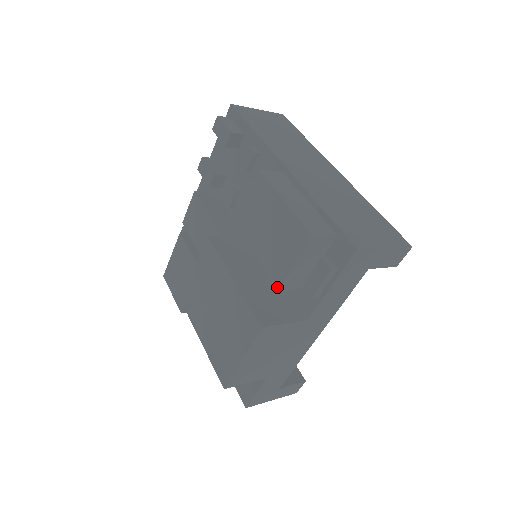
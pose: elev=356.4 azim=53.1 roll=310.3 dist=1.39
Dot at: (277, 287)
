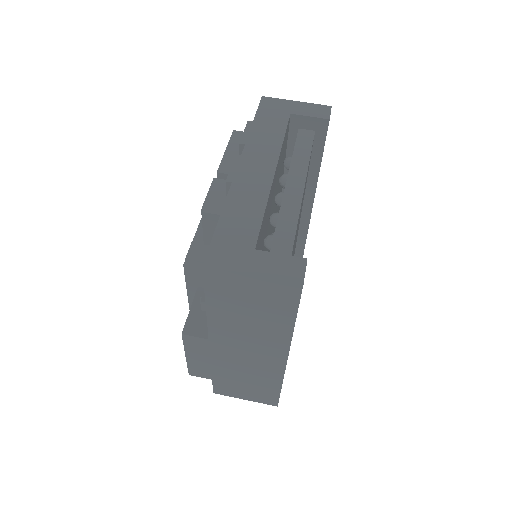
Dot at: occluded
